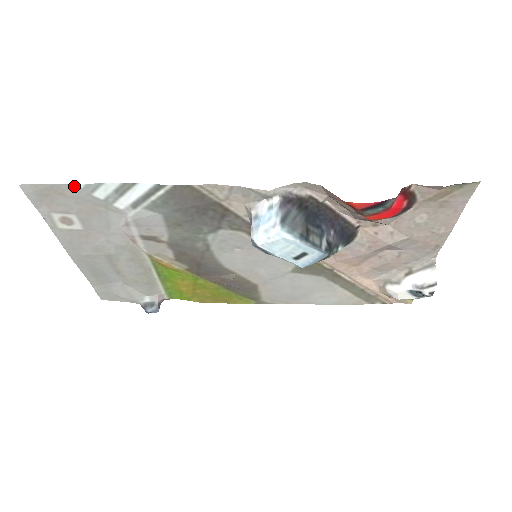
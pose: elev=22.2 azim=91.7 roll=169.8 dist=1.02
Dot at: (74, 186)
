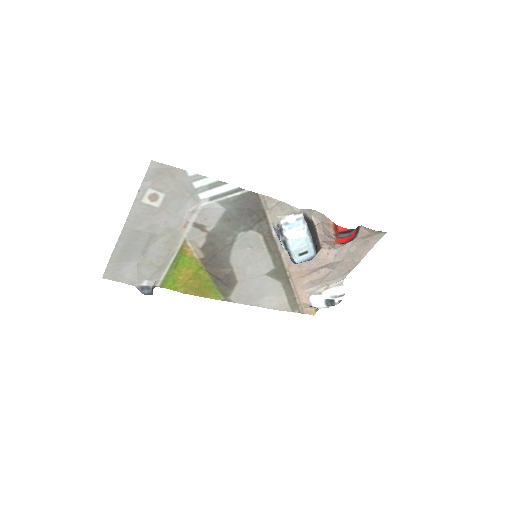
Dot at: (187, 173)
